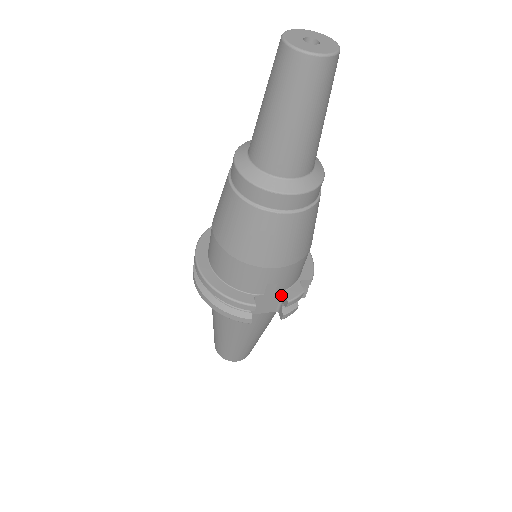
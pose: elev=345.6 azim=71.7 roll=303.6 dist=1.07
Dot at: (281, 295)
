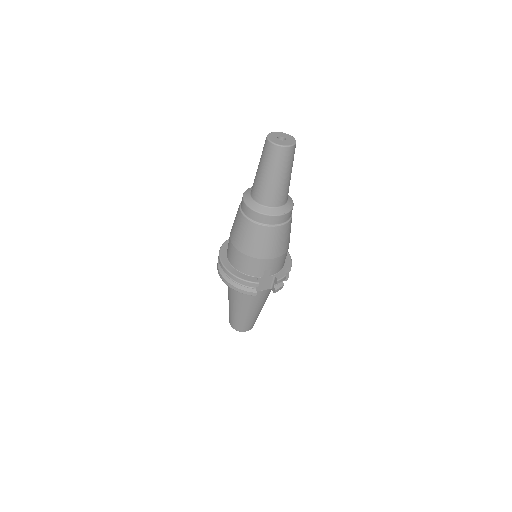
Dot at: (273, 277)
